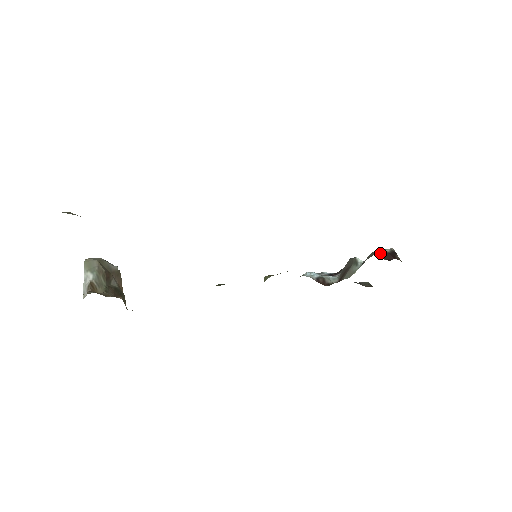
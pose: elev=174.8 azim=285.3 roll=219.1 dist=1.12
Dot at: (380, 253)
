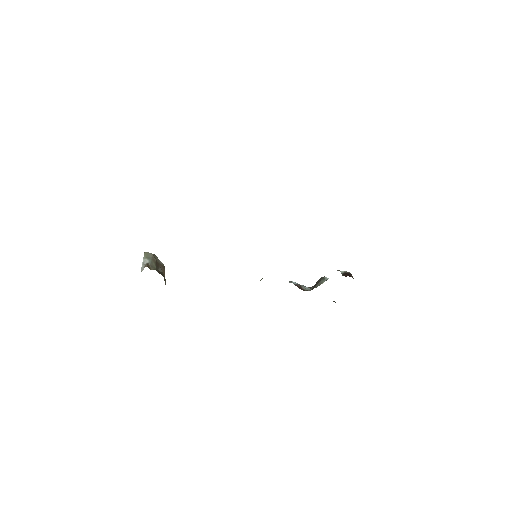
Dot at: (339, 270)
